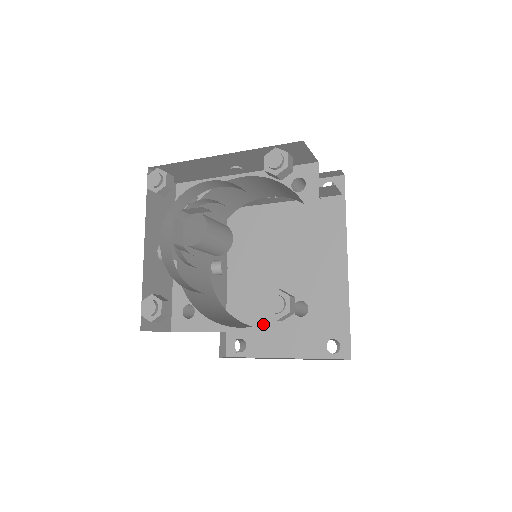
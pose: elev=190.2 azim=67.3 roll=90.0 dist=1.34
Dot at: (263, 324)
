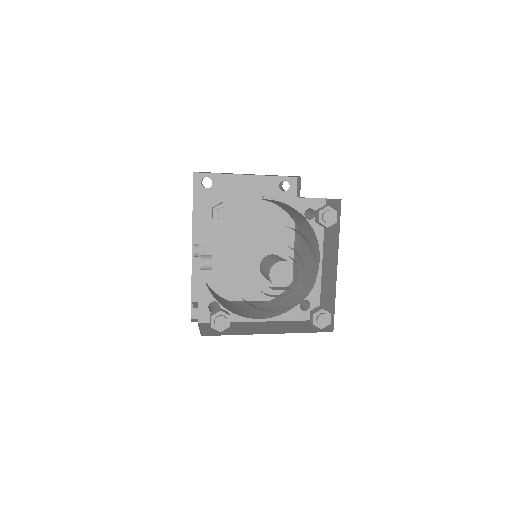
Dot at: (277, 316)
